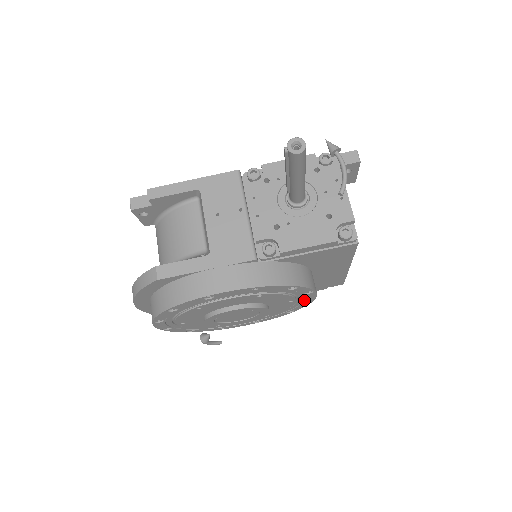
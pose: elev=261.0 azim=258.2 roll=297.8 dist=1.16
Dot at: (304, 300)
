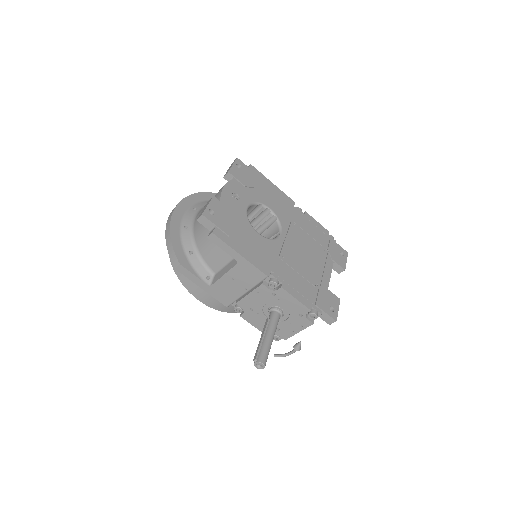
Dot at: occluded
